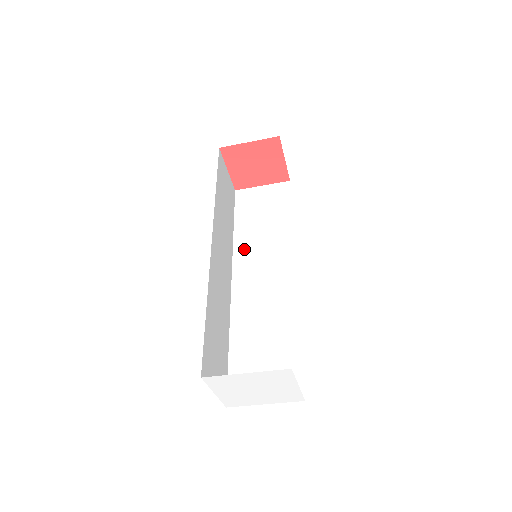
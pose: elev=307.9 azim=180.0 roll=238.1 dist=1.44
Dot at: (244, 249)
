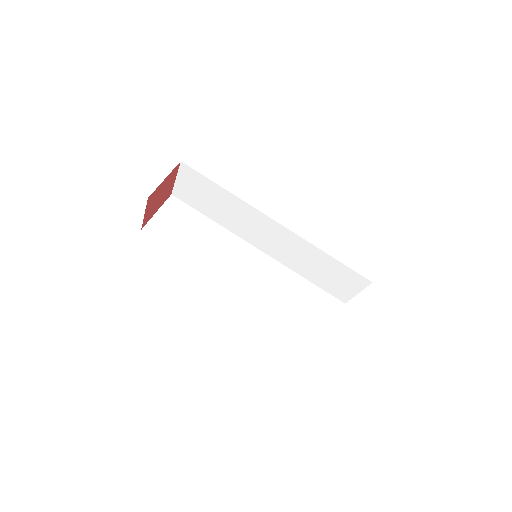
Dot at: (214, 264)
